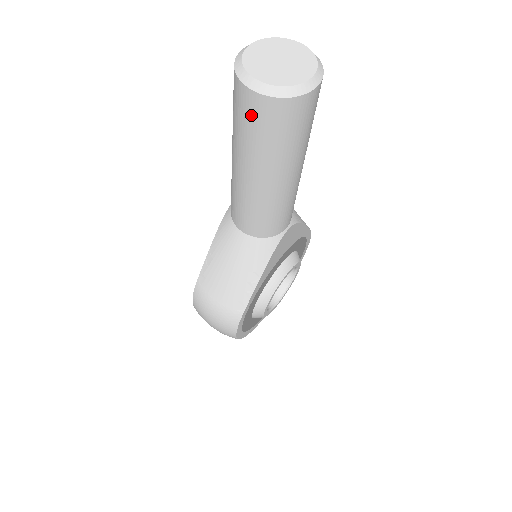
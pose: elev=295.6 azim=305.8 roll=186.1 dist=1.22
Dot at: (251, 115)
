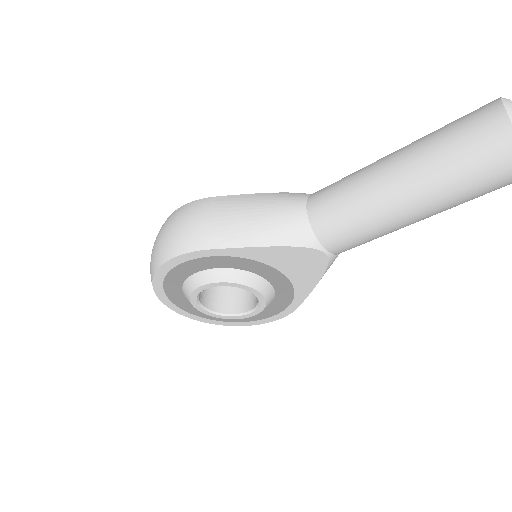
Dot at: (474, 123)
